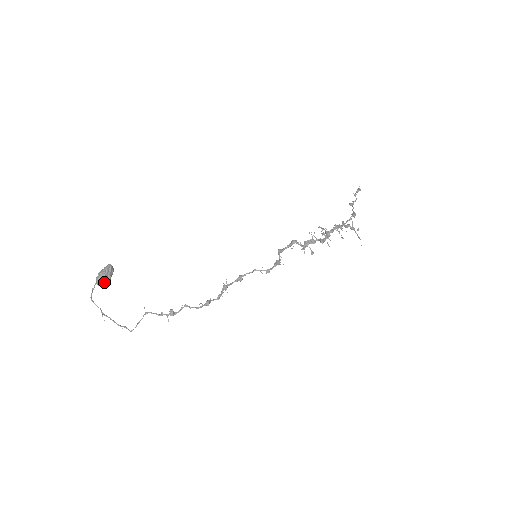
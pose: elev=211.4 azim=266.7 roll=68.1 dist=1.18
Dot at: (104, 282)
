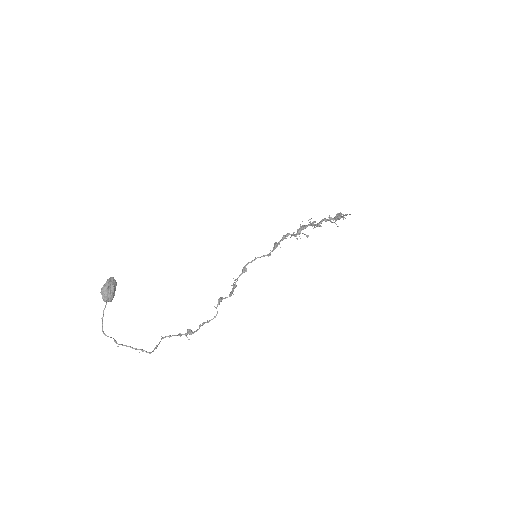
Dot at: (108, 291)
